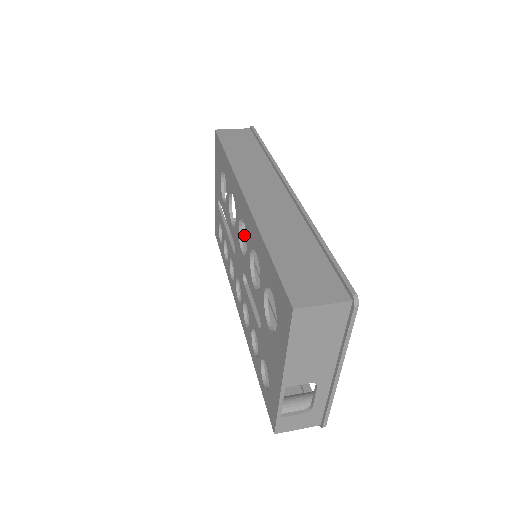
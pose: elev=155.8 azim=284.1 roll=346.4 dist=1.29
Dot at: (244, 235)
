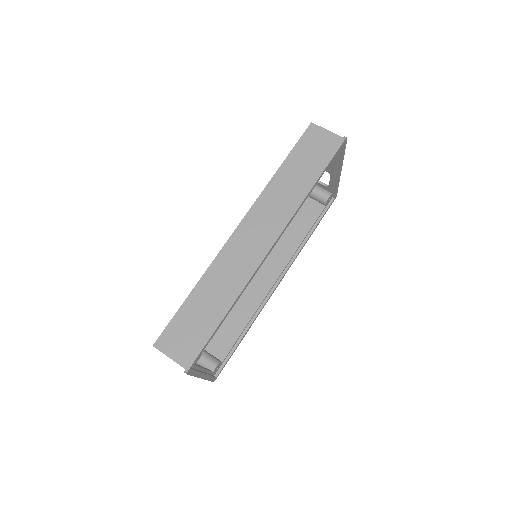
Dot at: (322, 203)
